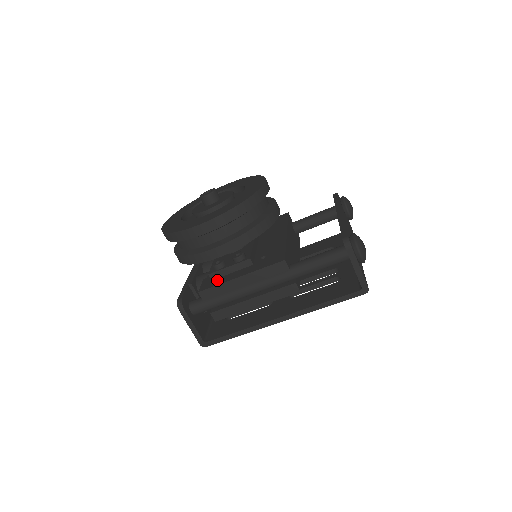
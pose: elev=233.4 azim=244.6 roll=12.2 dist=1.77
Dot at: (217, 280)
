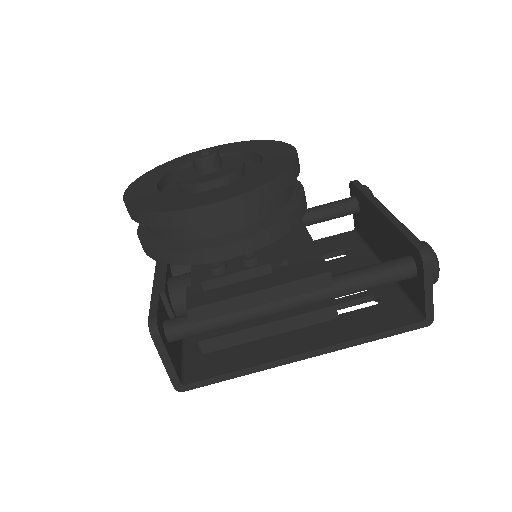
Dot at: (215, 292)
